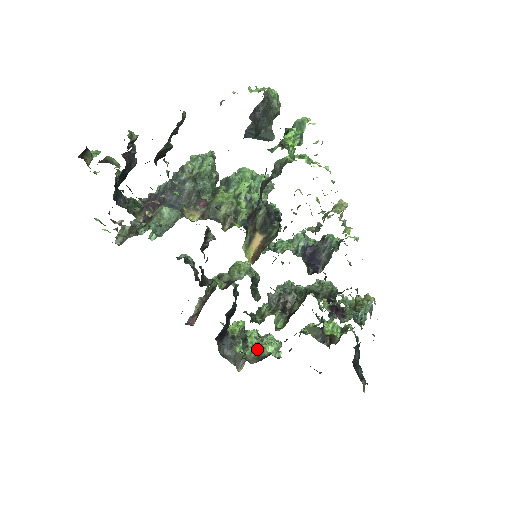
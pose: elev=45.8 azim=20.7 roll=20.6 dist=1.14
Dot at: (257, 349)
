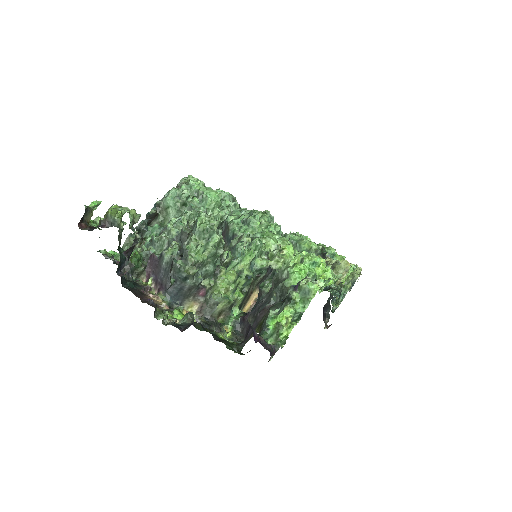
Dot at: occluded
